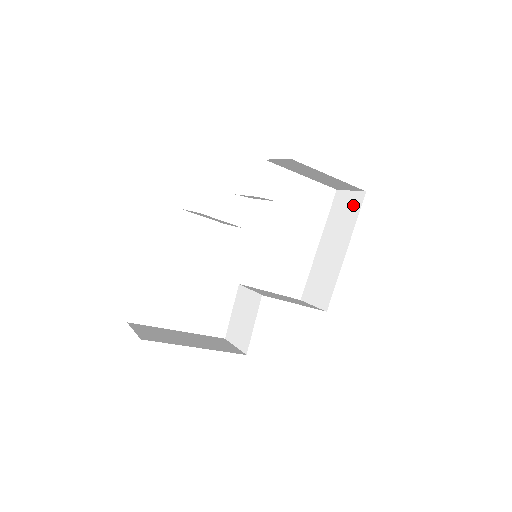
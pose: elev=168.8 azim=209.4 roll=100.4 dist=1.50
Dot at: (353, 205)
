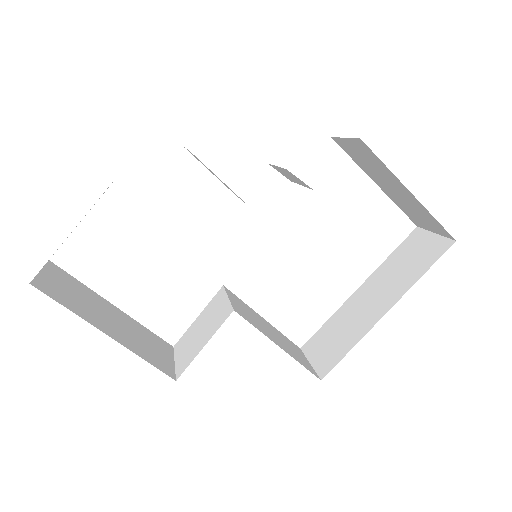
Dot at: (428, 253)
